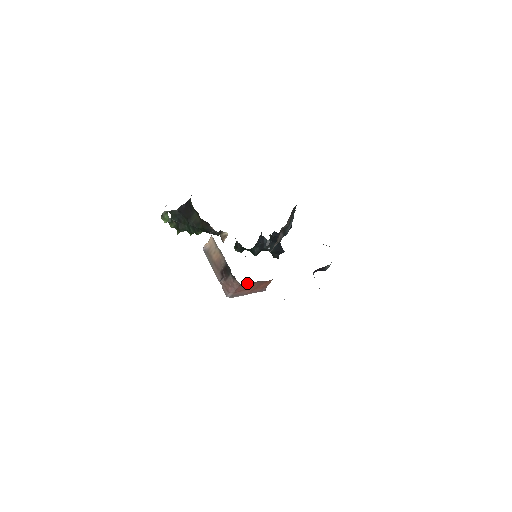
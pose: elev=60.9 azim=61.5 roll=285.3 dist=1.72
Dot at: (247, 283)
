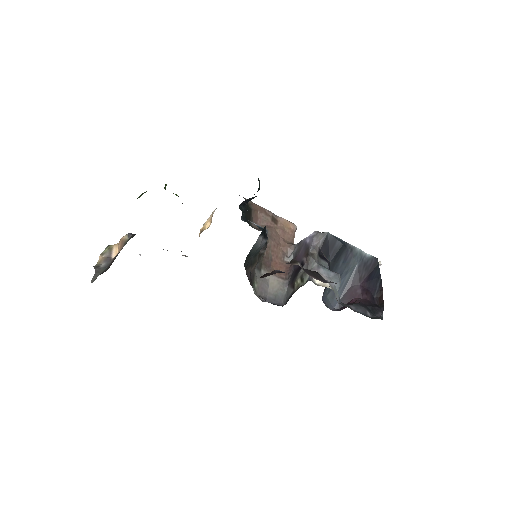
Dot at: occluded
